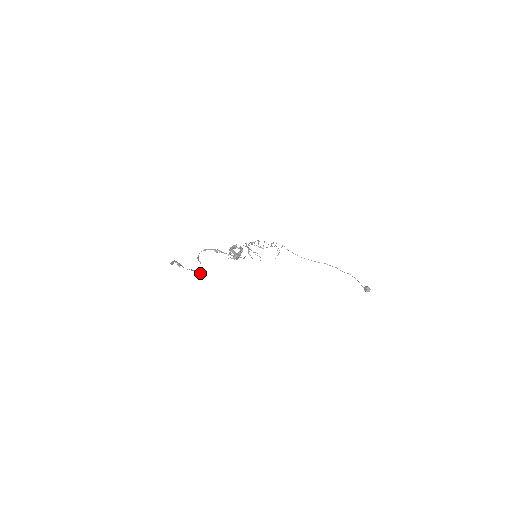
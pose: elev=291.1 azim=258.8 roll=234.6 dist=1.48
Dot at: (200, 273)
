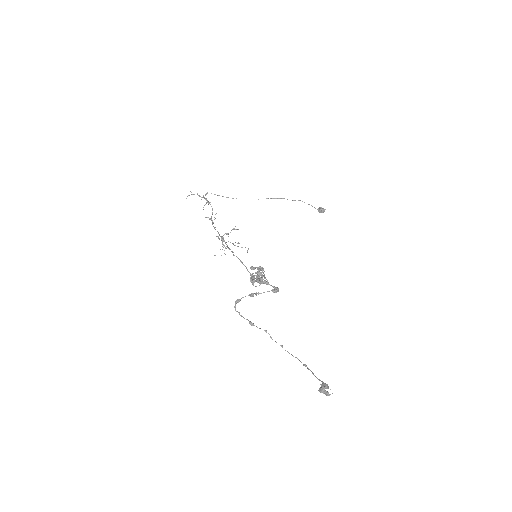
Dot at: occluded
